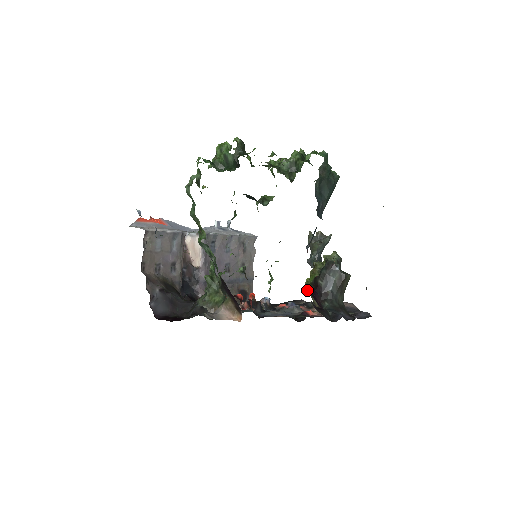
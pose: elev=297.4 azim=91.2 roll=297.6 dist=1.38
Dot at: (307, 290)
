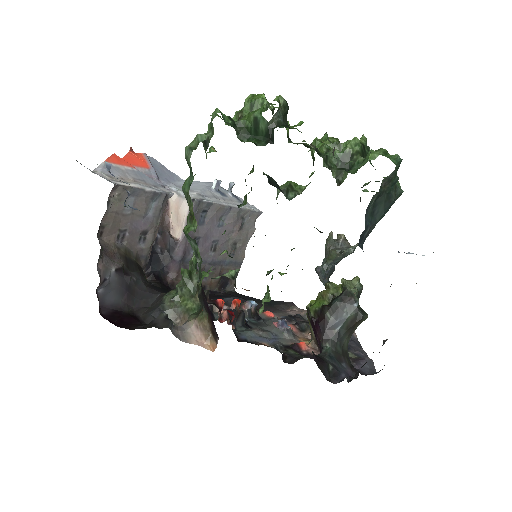
Dot at: (307, 314)
